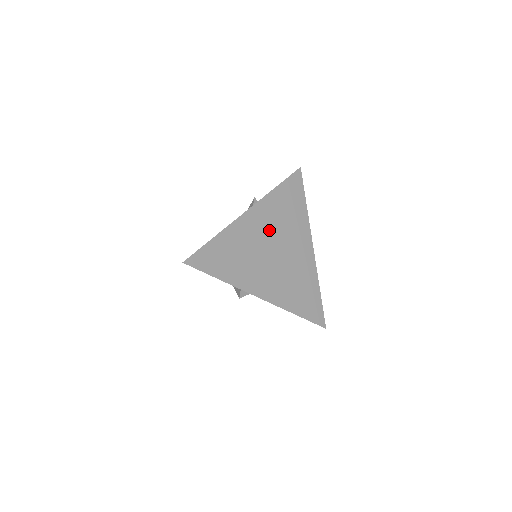
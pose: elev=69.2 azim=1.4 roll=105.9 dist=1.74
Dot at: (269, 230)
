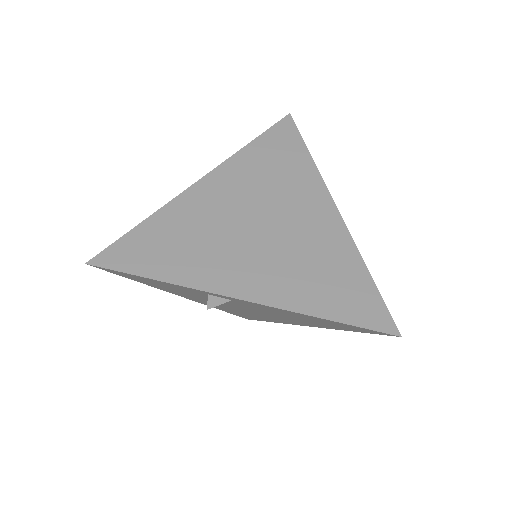
Dot at: (244, 198)
